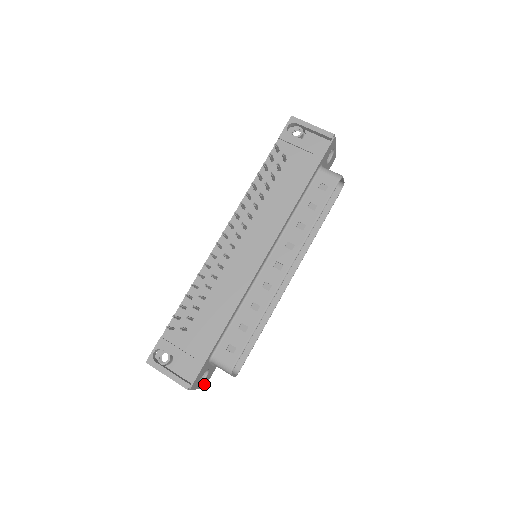
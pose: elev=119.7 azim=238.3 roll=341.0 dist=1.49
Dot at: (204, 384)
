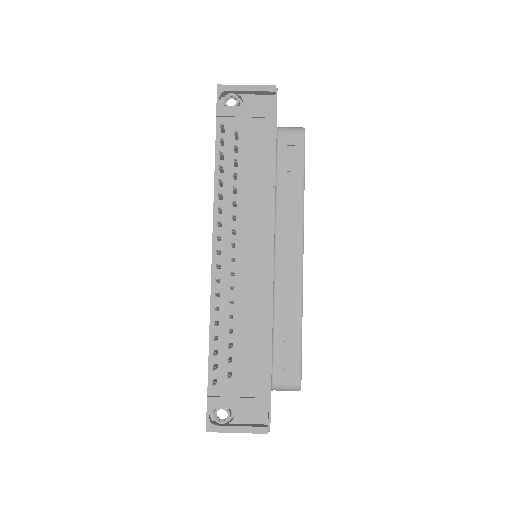
Dot at: occluded
